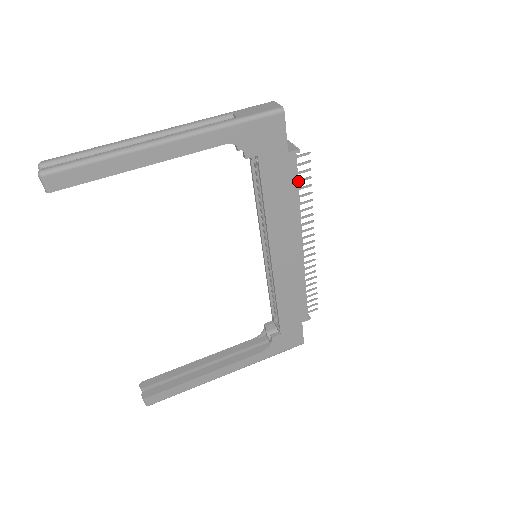
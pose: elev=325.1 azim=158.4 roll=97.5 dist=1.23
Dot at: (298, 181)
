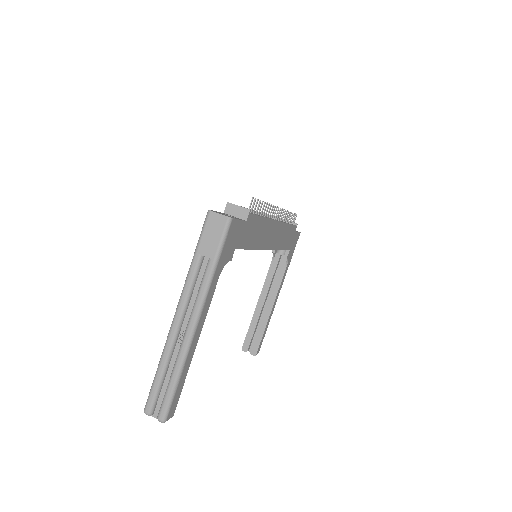
Dot at: (256, 213)
